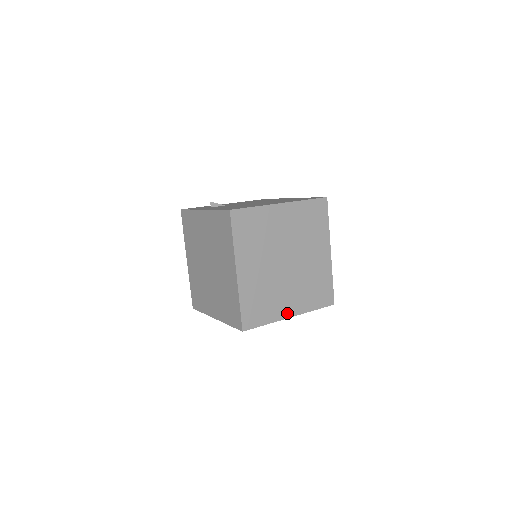
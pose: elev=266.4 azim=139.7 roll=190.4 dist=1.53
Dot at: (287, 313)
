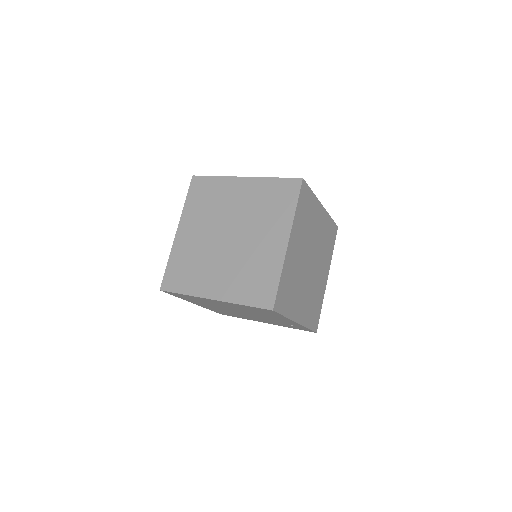
Dot at: occluded
